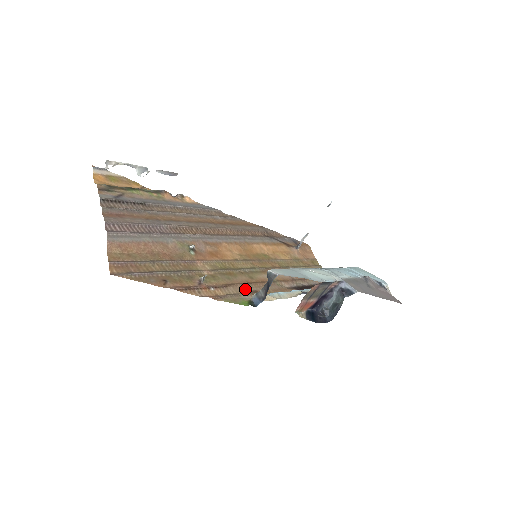
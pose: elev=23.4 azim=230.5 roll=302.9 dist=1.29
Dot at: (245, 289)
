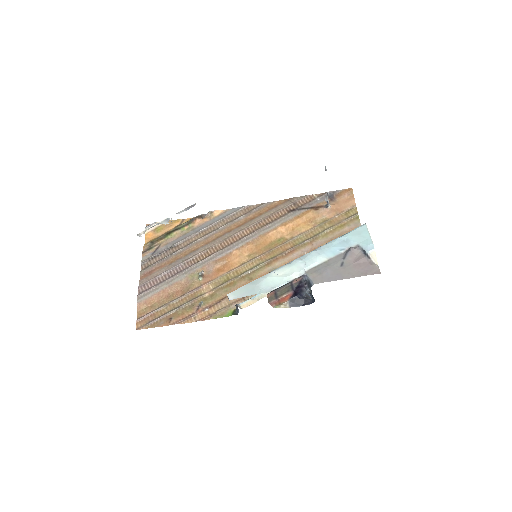
Dot at: occluded
